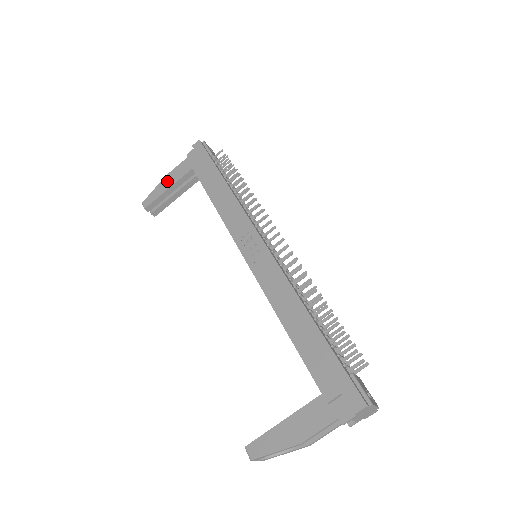
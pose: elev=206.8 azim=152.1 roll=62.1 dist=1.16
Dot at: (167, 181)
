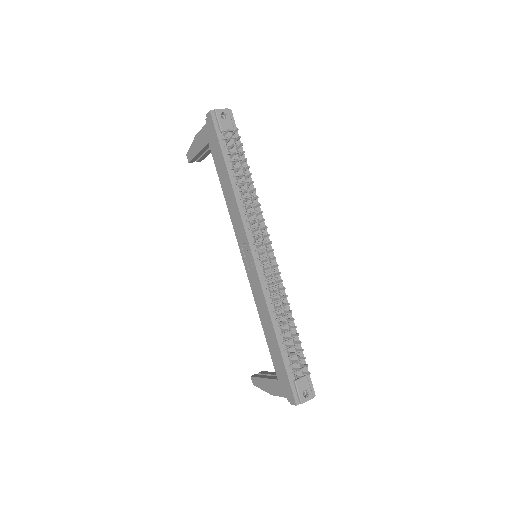
Dot at: (197, 143)
